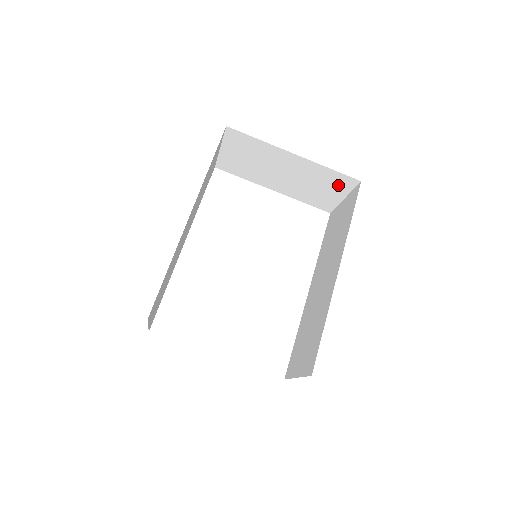
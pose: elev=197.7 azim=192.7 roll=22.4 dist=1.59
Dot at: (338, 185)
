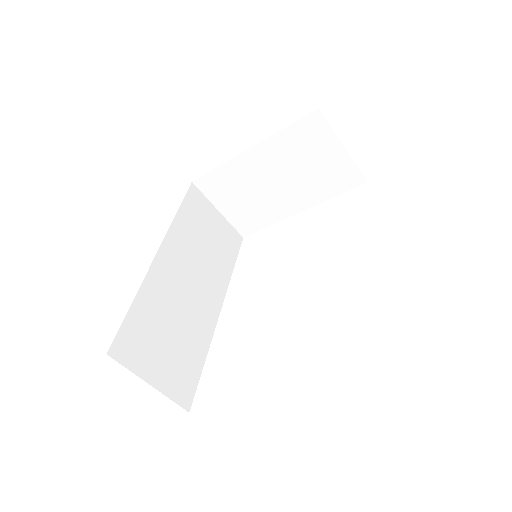
Dot at: (316, 139)
